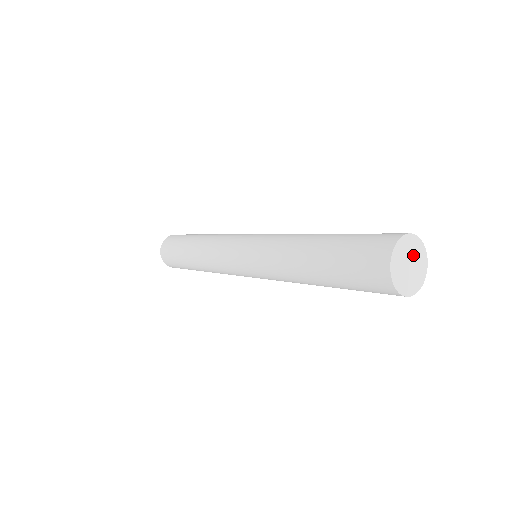
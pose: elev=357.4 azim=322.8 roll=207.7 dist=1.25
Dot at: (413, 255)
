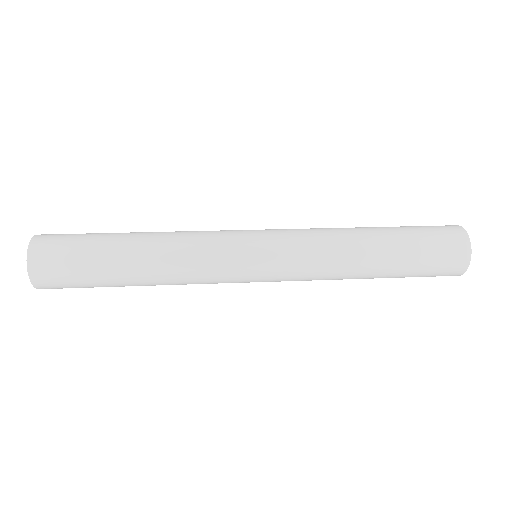
Dot at: occluded
